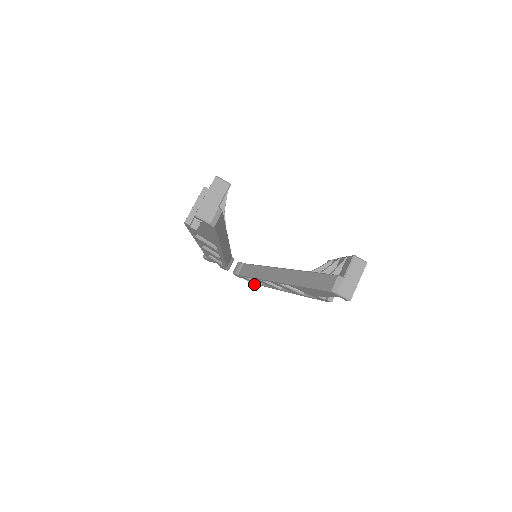
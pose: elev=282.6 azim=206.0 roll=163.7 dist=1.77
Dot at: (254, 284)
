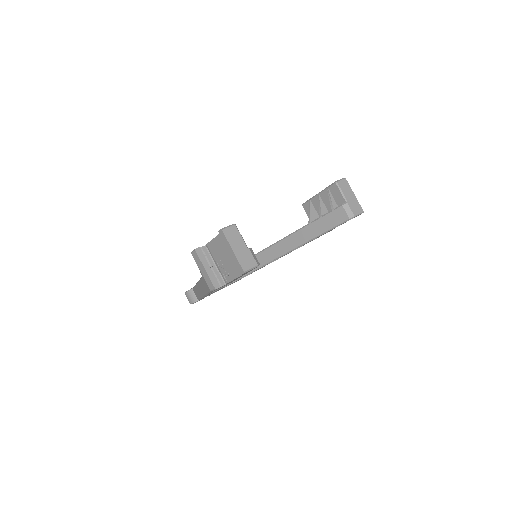
Dot at: occluded
